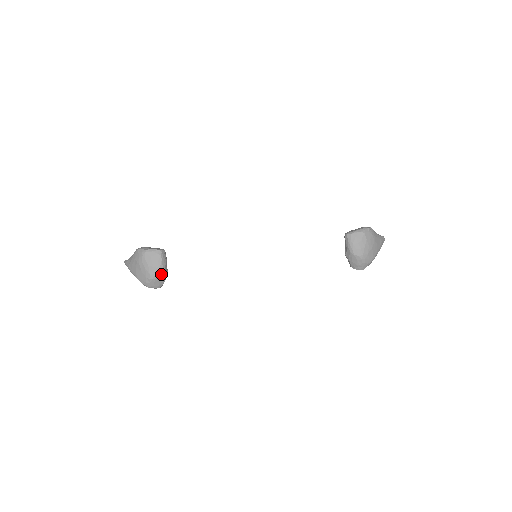
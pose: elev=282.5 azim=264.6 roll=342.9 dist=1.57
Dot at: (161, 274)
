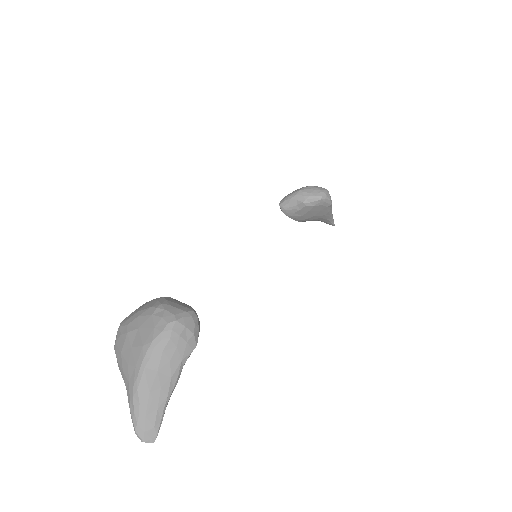
Dot at: (167, 299)
